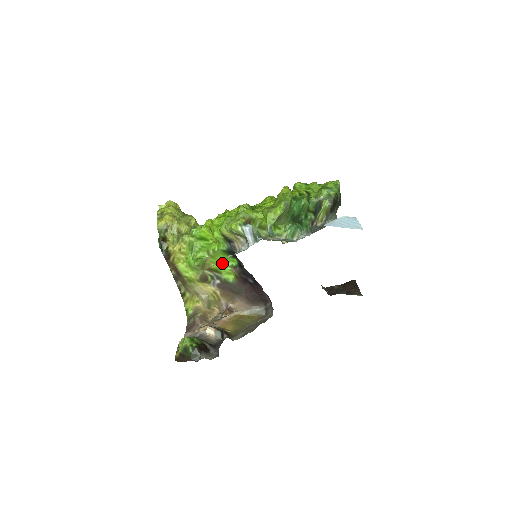
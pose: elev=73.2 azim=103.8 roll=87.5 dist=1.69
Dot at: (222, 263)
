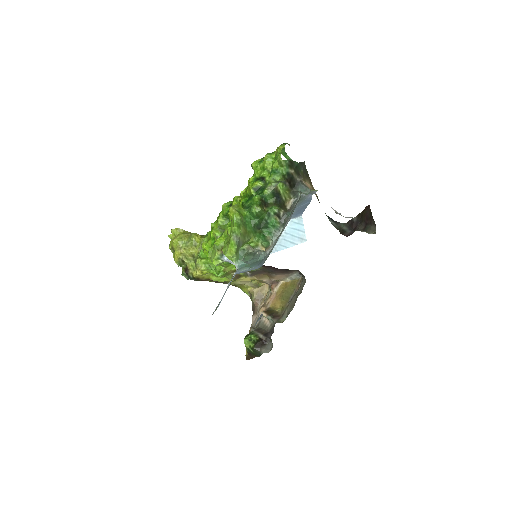
Dot at: occluded
